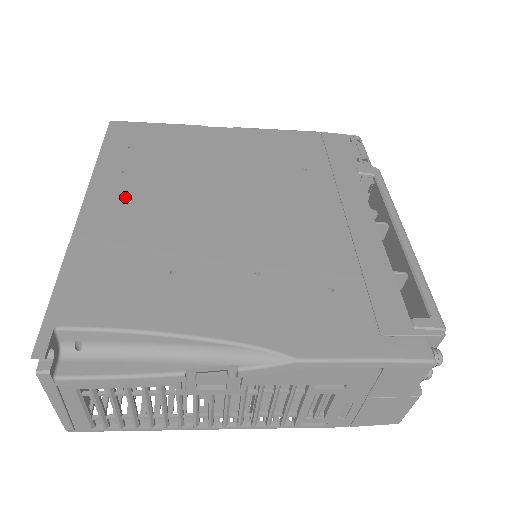
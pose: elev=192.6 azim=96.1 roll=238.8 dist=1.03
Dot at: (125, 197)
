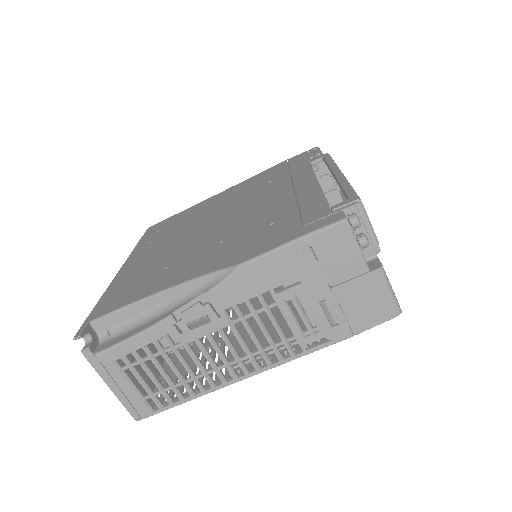
Dot at: (147, 253)
